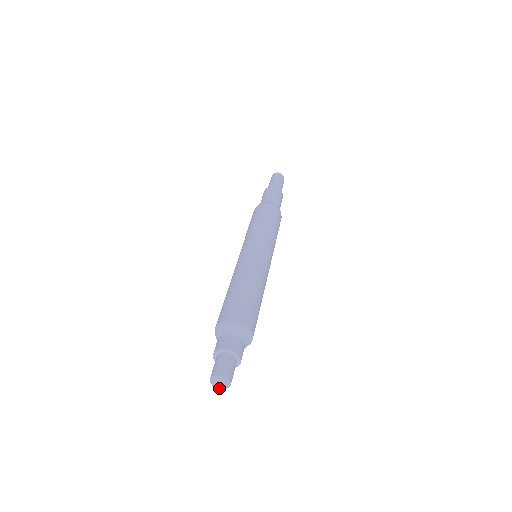
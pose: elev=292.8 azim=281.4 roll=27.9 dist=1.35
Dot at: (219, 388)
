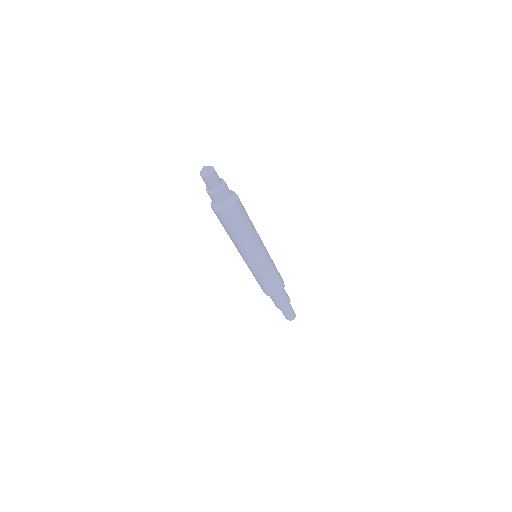
Dot at: (206, 166)
